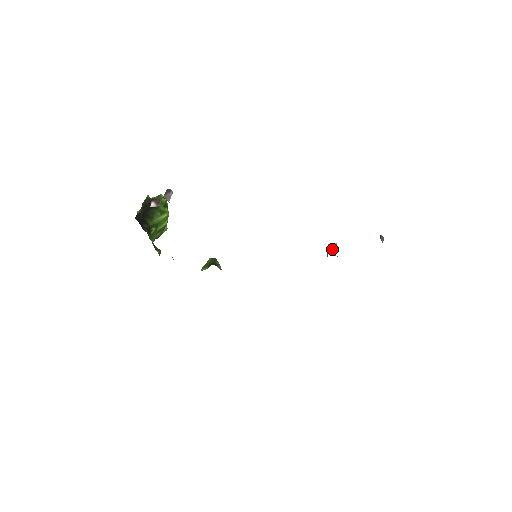
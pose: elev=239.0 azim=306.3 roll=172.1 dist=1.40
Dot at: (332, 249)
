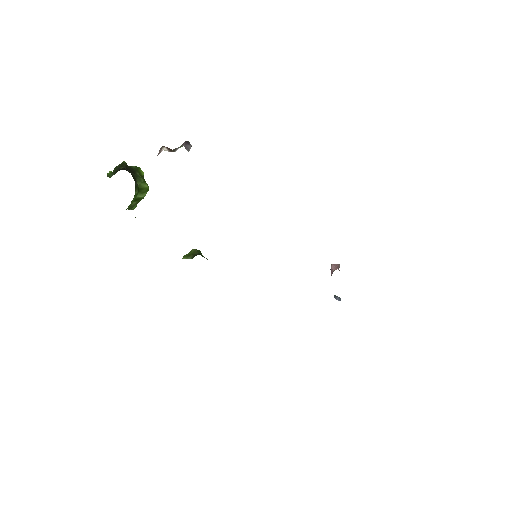
Dot at: (338, 268)
